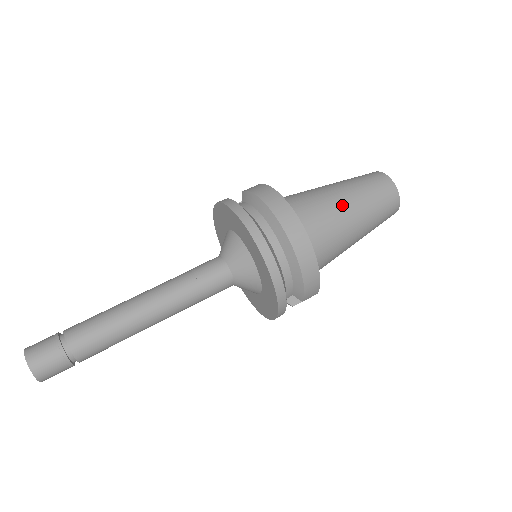
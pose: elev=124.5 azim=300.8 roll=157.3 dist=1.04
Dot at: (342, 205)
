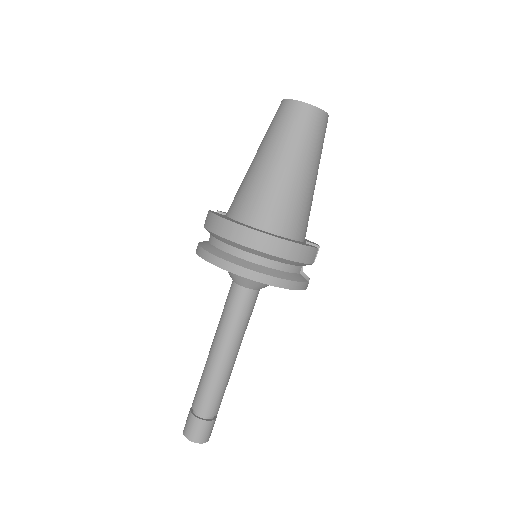
Dot at: (276, 171)
